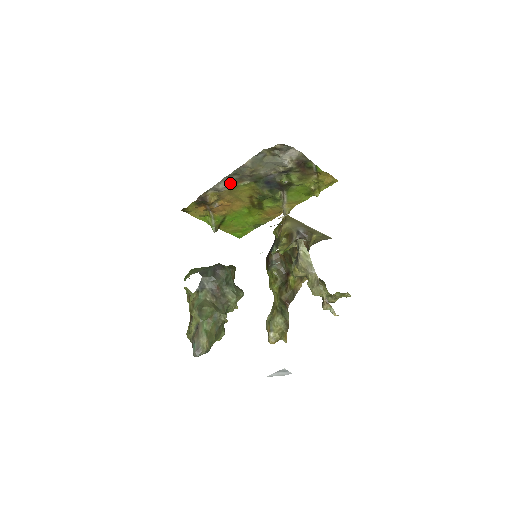
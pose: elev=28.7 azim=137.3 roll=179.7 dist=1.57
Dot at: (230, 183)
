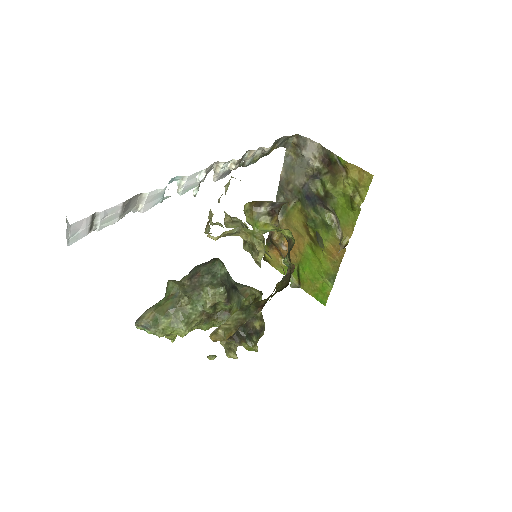
Dot at: (281, 208)
